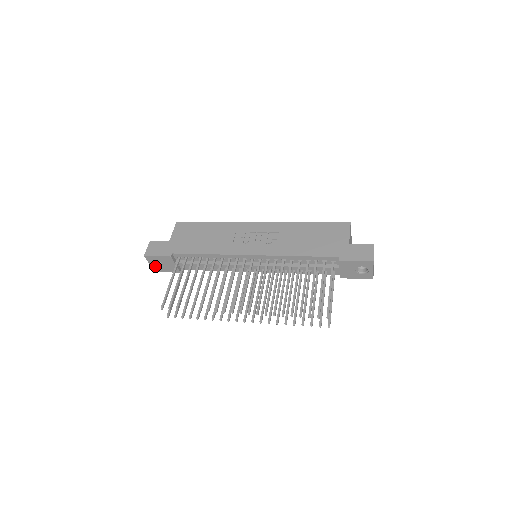
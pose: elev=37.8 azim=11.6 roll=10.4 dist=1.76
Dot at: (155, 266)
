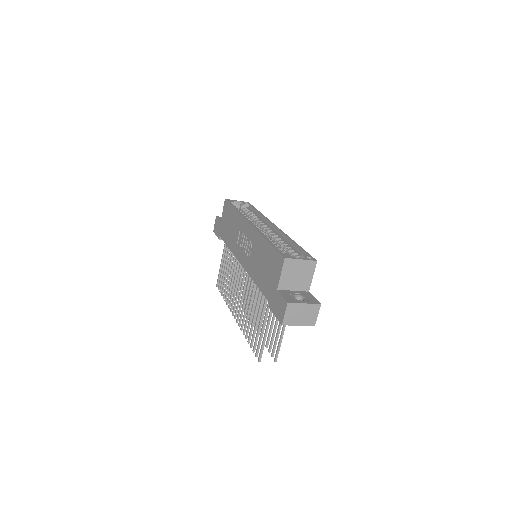
Dot at: occluded
